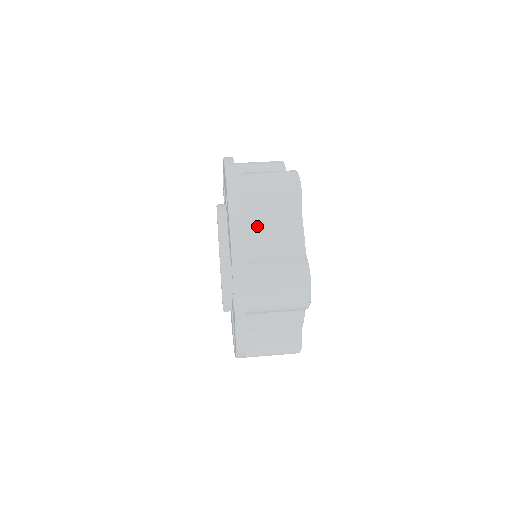
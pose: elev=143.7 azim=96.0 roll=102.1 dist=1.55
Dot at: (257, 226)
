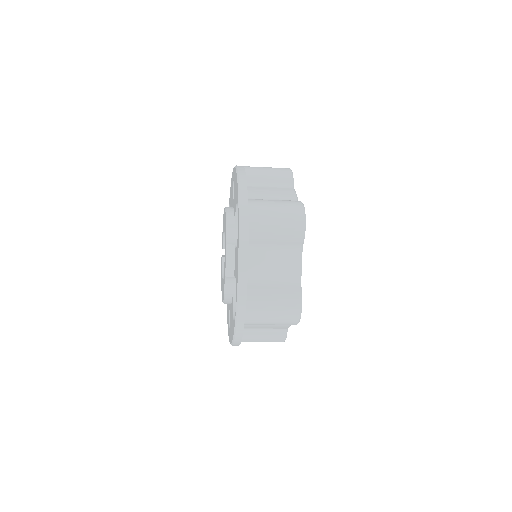
Dot at: (258, 188)
